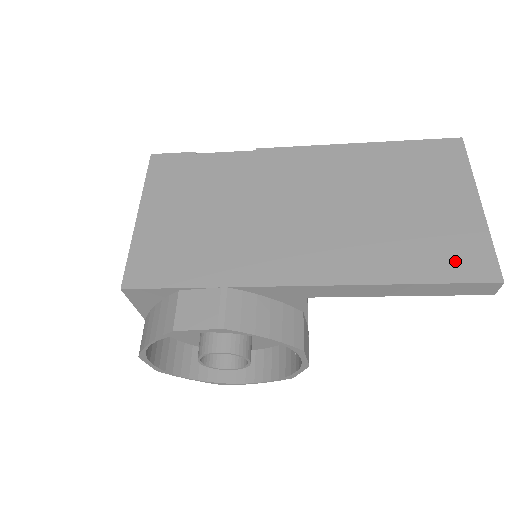
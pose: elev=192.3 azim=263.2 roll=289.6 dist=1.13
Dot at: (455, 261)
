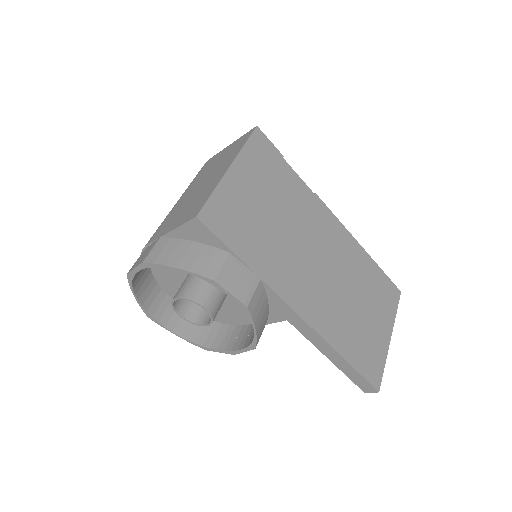
Dot at: (368, 363)
